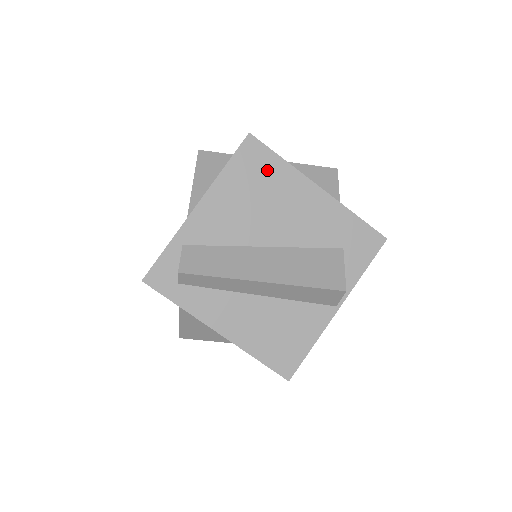
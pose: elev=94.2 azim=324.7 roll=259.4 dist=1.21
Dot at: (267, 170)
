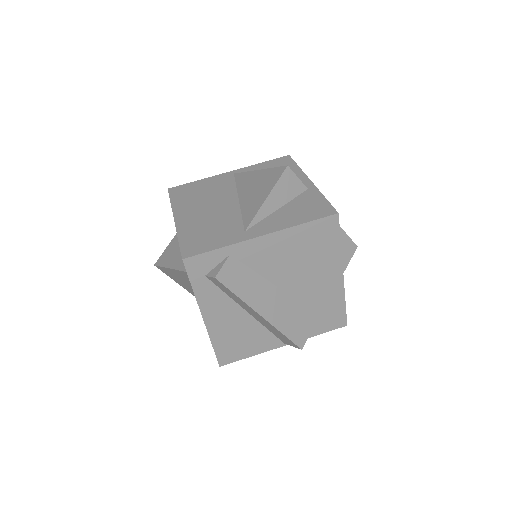
Dot at: (325, 244)
